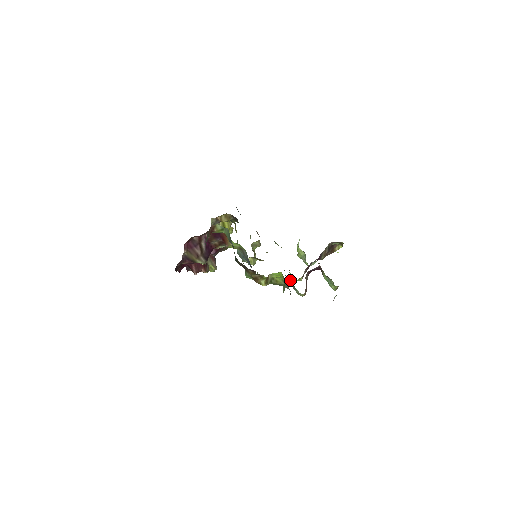
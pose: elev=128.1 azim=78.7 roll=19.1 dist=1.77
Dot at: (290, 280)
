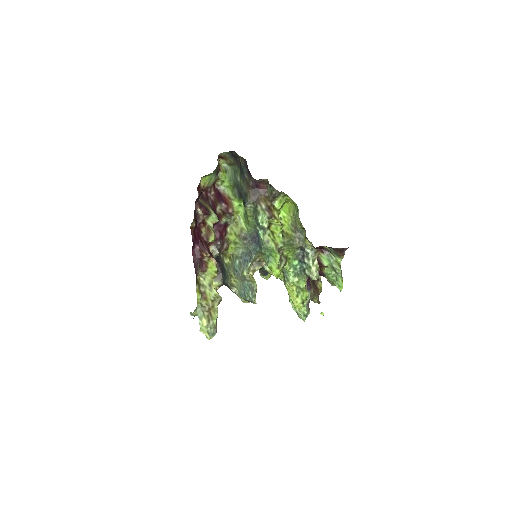
Dot at: (298, 272)
